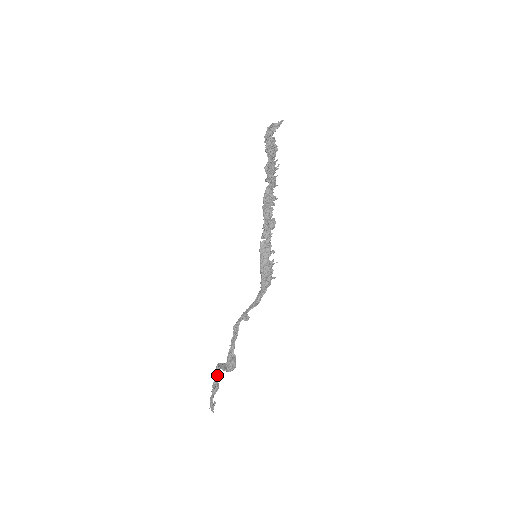
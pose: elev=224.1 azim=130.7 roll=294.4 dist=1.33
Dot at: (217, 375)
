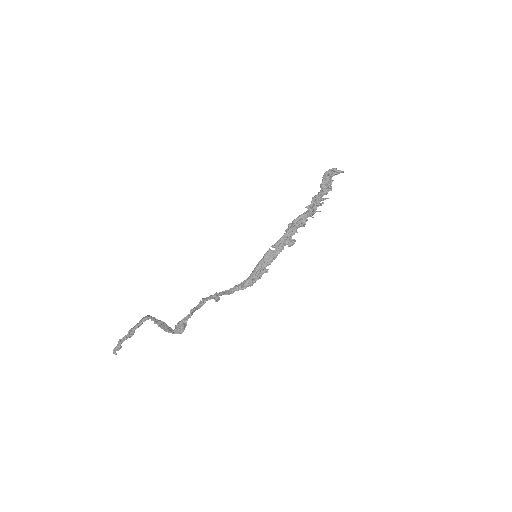
Dot at: (139, 324)
